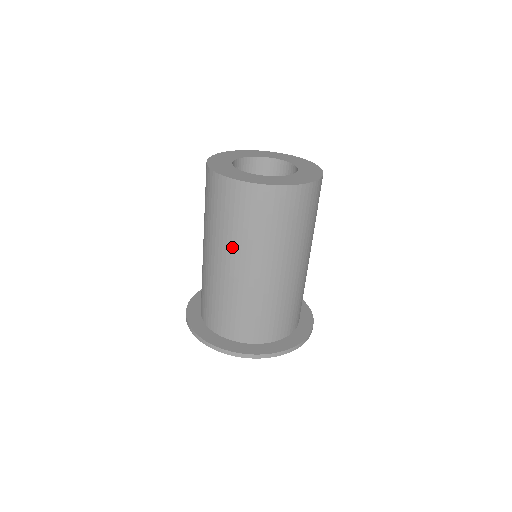
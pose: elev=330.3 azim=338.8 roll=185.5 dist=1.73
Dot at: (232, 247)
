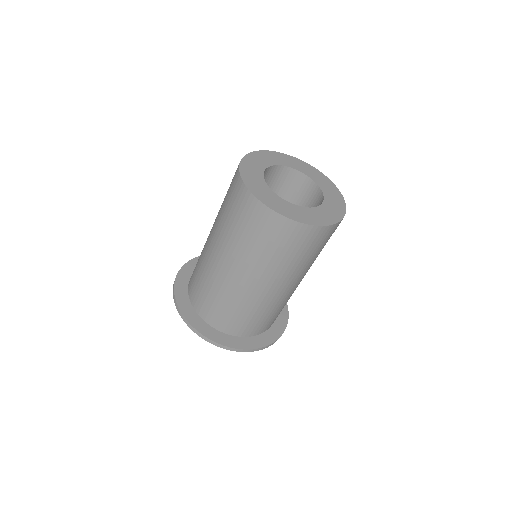
Dot at: (217, 221)
